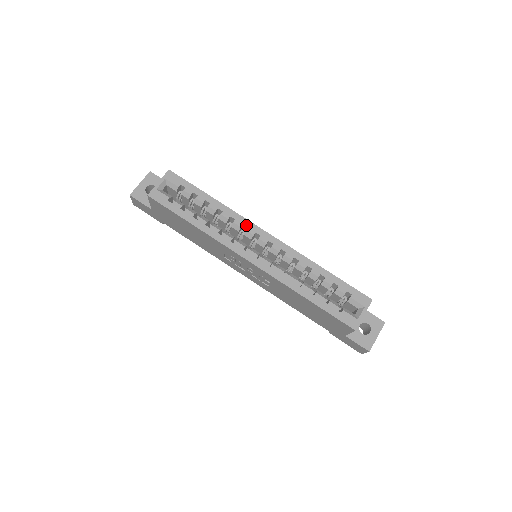
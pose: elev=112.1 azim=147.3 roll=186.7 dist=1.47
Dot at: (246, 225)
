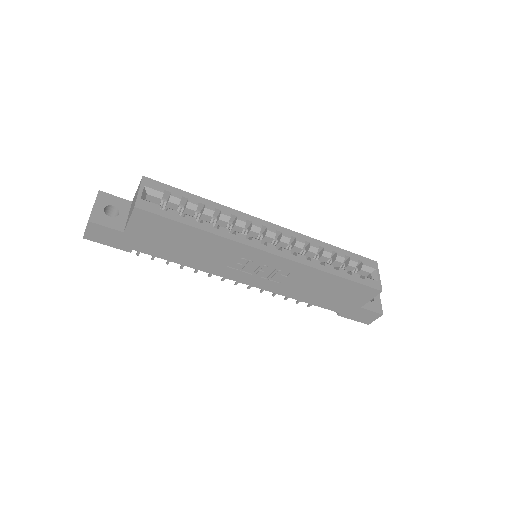
Dot at: (249, 219)
